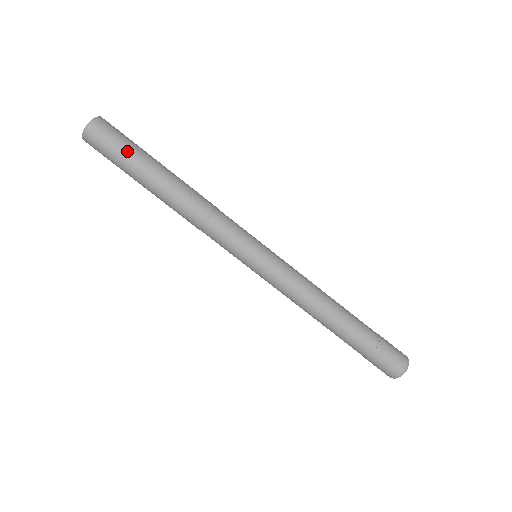
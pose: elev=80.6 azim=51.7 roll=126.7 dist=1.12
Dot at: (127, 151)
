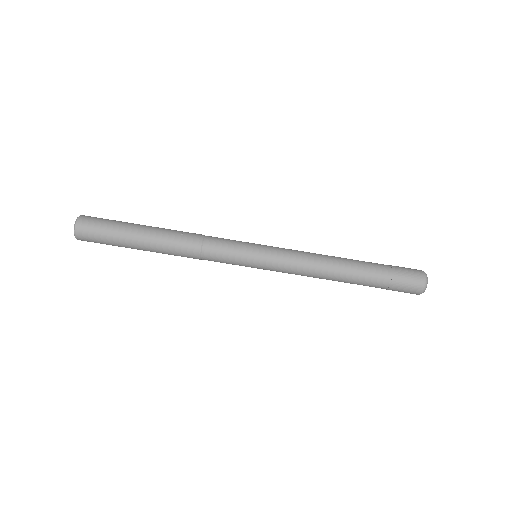
Dot at: (114, 227)
